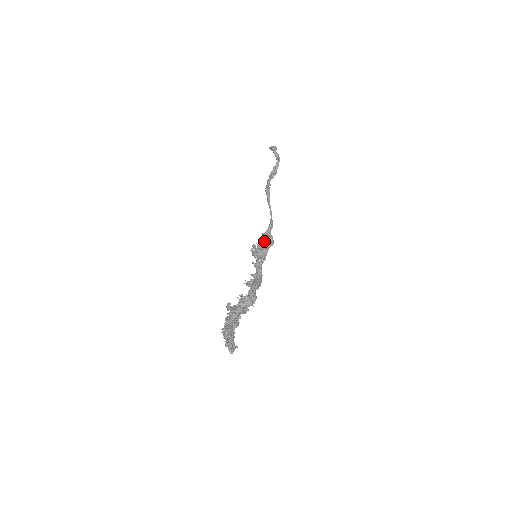
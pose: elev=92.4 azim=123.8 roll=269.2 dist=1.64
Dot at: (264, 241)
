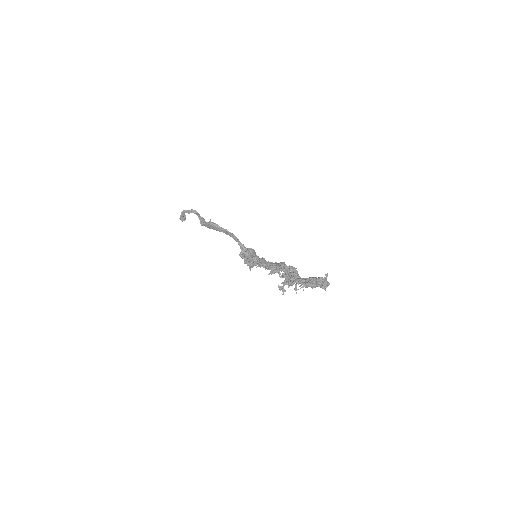
Dot at: occluded
